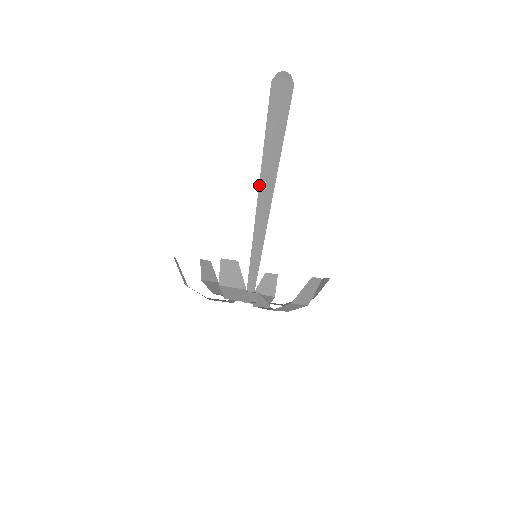
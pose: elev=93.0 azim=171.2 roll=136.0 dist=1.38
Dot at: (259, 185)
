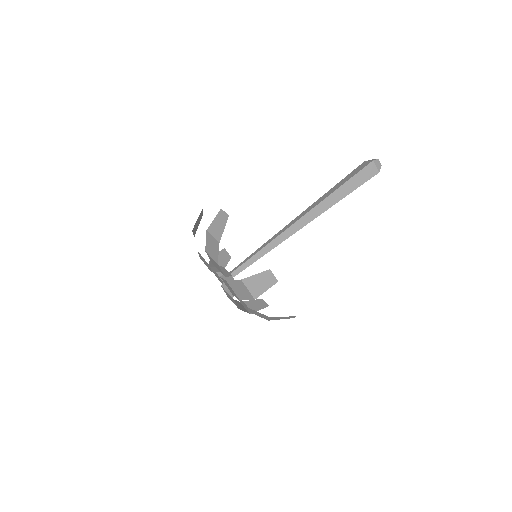
Dot at: (299, 215)
